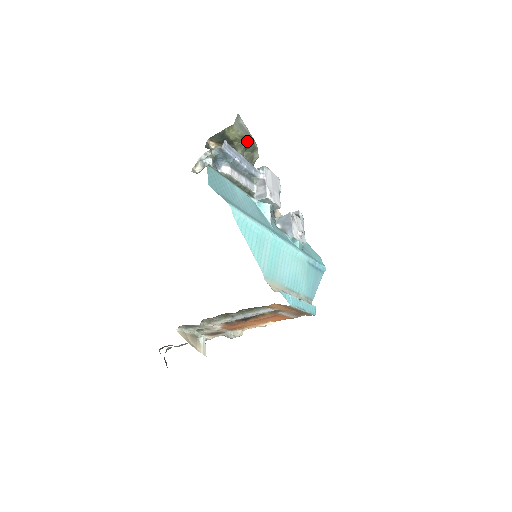
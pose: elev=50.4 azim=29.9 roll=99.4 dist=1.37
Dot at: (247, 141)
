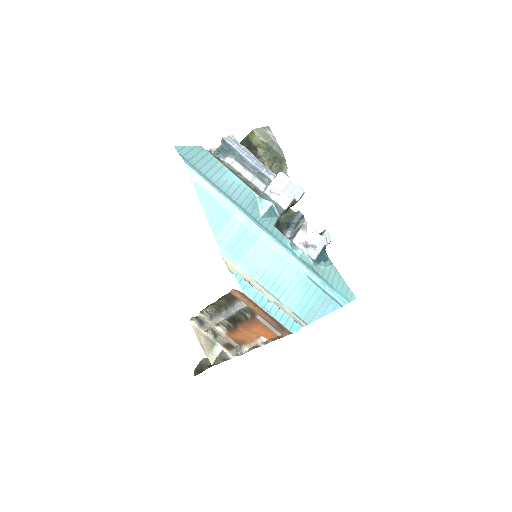
Dot at: (271, 149)
